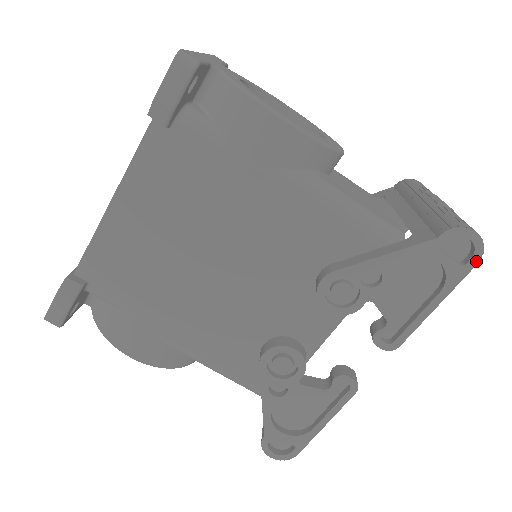
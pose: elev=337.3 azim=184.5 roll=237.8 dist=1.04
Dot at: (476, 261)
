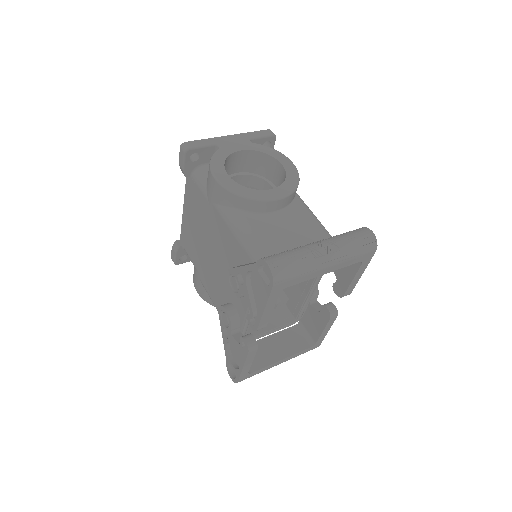
Dot at: (272, 285)
